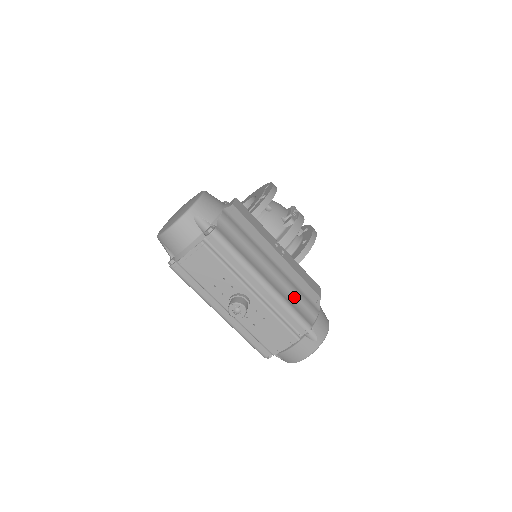
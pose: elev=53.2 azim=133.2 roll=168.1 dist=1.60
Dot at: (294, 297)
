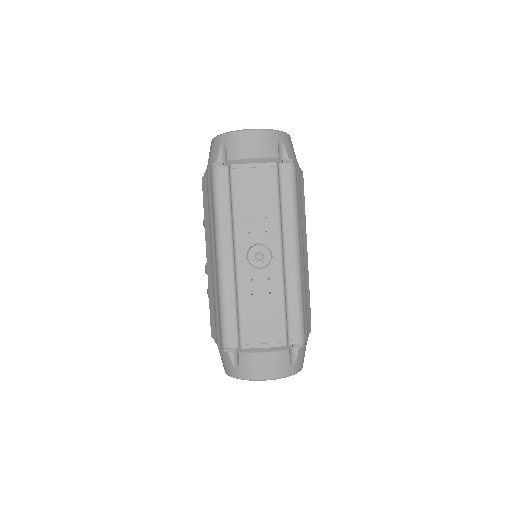
Dot at: (304, 299)
